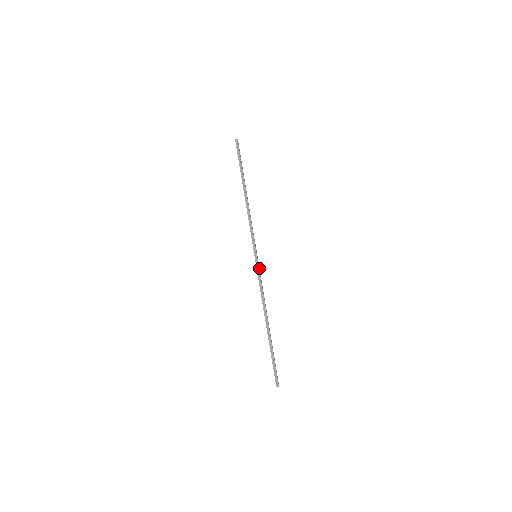
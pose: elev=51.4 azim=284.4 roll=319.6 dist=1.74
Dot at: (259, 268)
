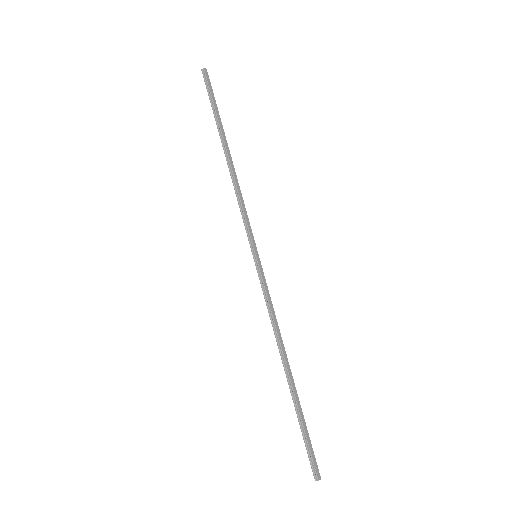
Dot at: occluded
